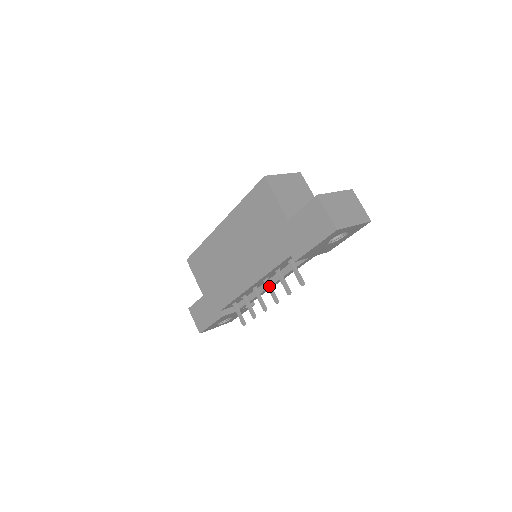
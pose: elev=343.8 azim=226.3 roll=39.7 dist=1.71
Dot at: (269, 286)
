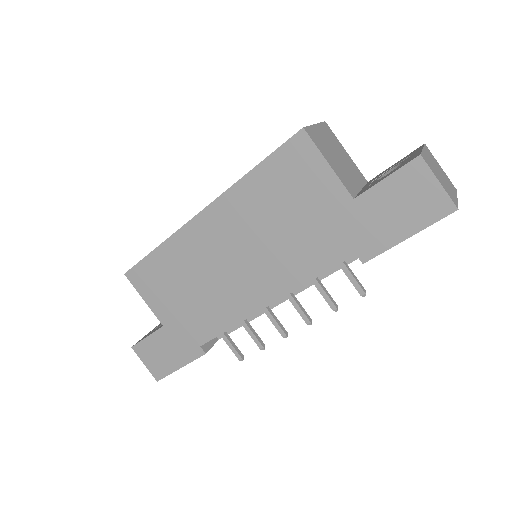
Dot at: (296, 301)
